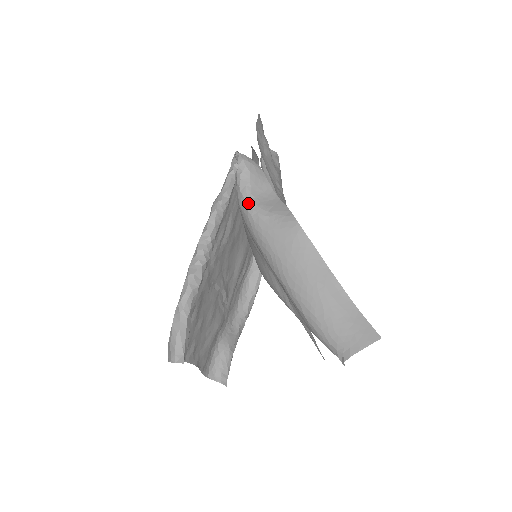
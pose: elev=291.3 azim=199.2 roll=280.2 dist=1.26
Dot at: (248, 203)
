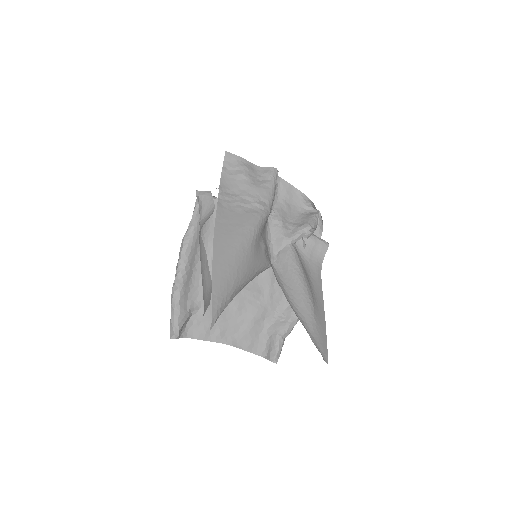
Dot at: (199, 224)
